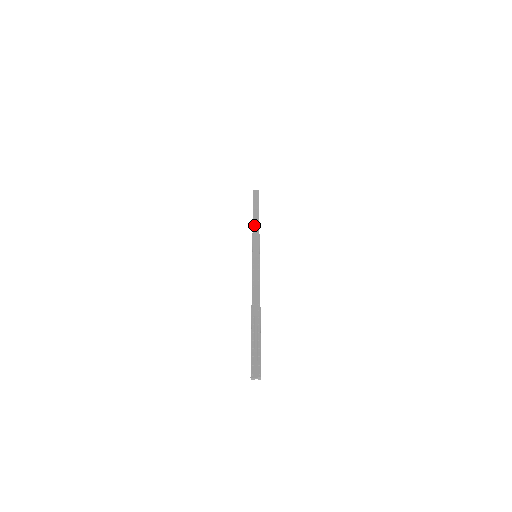
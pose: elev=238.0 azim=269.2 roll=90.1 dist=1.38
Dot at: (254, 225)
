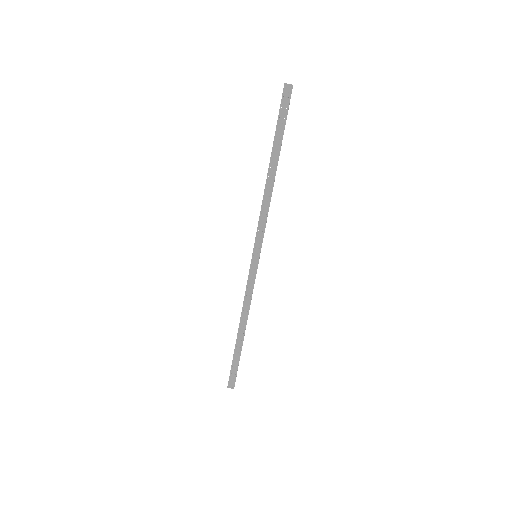
Dot at: (244, 311)
